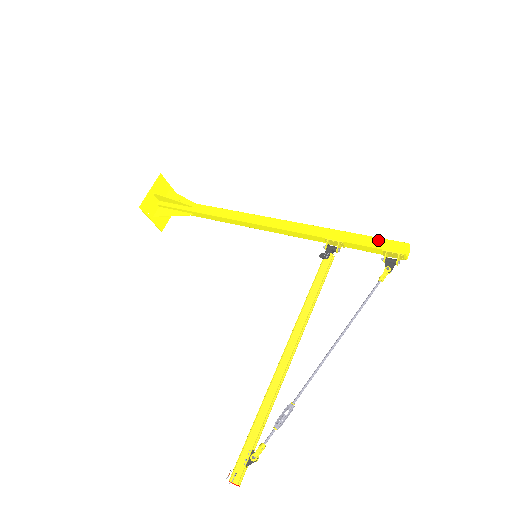
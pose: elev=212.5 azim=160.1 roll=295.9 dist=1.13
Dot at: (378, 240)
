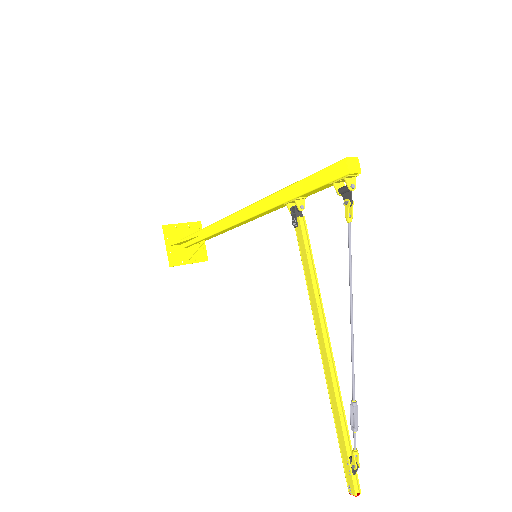
Dot at: (319, 175)
